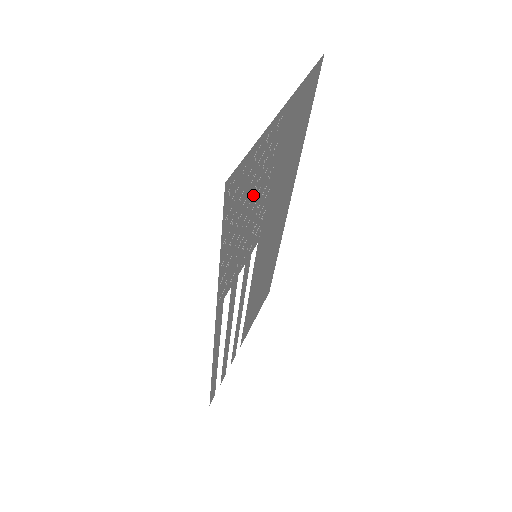
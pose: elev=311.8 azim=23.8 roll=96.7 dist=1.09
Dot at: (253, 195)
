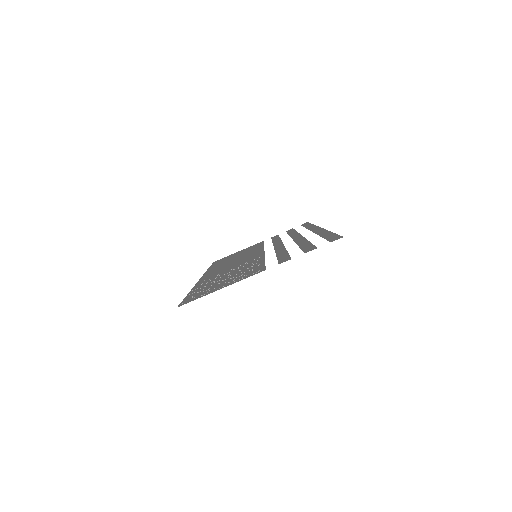
Dot at: (228, 278)
